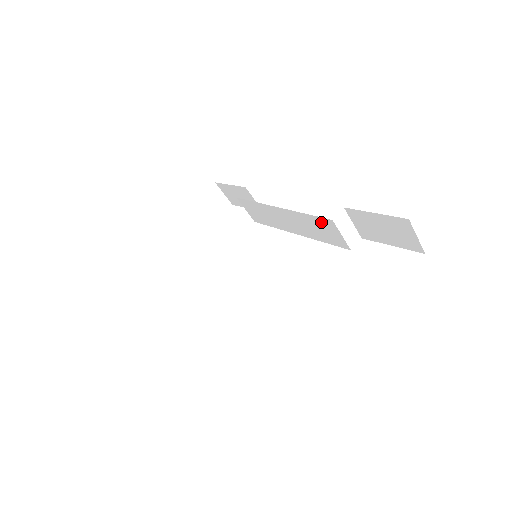
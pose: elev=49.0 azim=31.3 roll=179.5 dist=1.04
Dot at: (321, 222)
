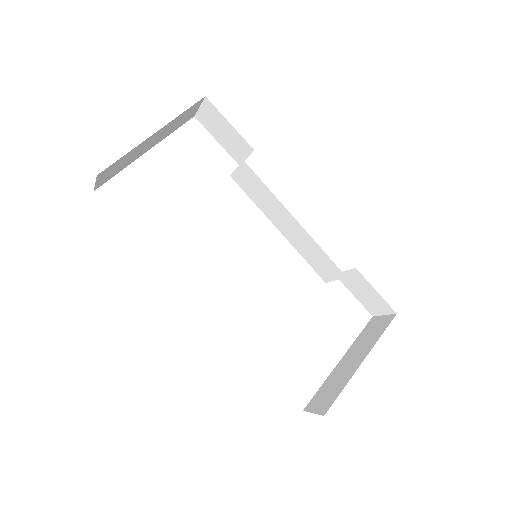
Dot at: (331, 265)
